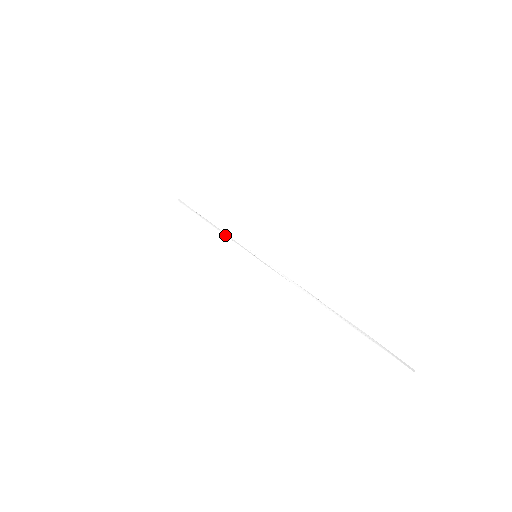
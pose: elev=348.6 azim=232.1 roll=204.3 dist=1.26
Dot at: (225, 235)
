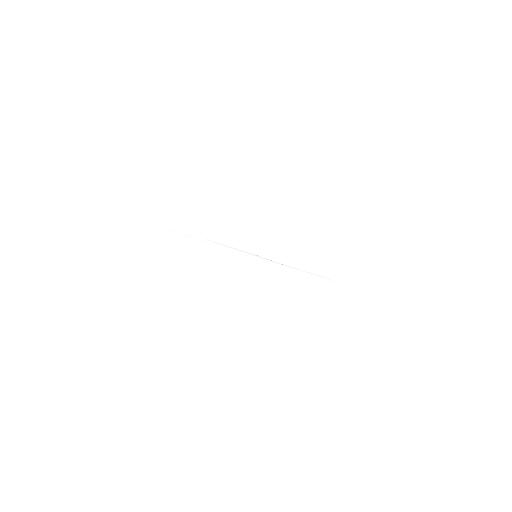
Dot at: (222, 246)
